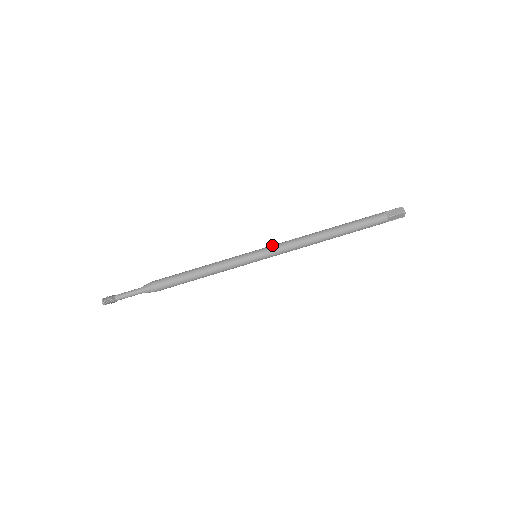
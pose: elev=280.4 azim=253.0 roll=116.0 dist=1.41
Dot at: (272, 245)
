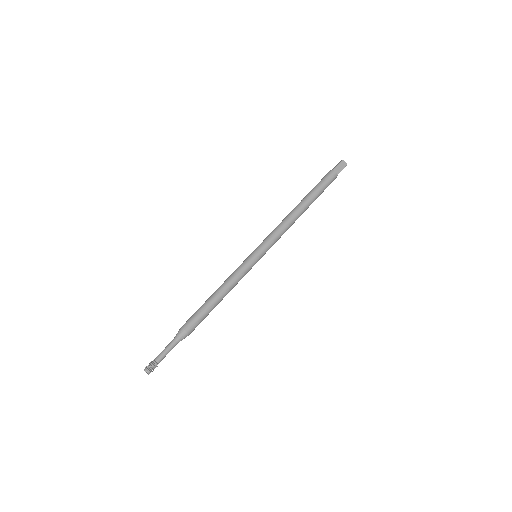
Dot at: (266, 241)
